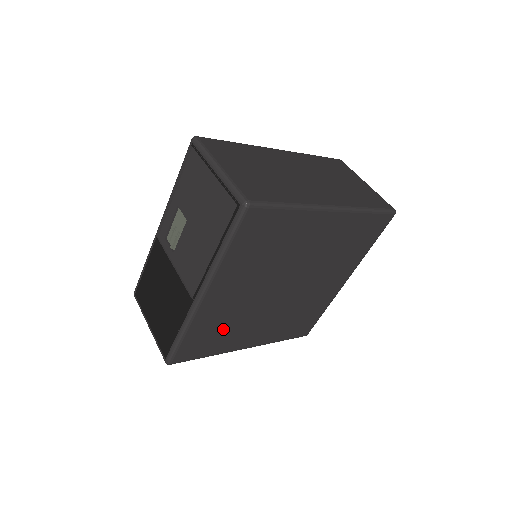
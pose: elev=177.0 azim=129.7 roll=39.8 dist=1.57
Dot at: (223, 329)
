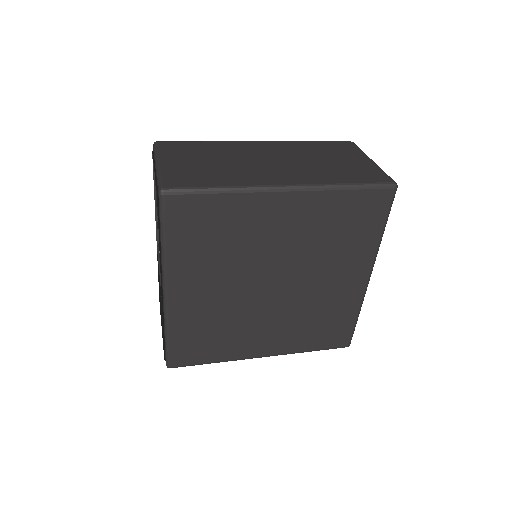
Dot at: (215, 332)
